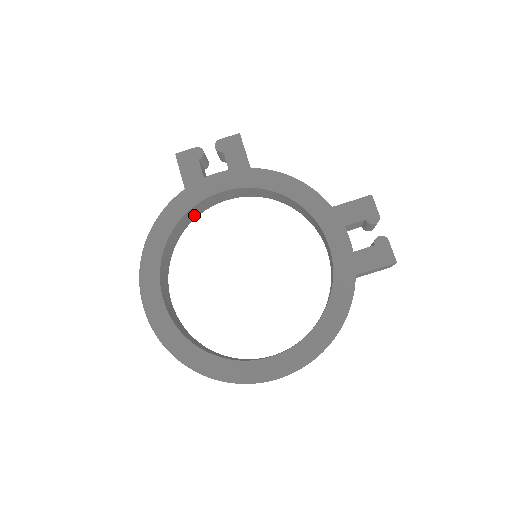
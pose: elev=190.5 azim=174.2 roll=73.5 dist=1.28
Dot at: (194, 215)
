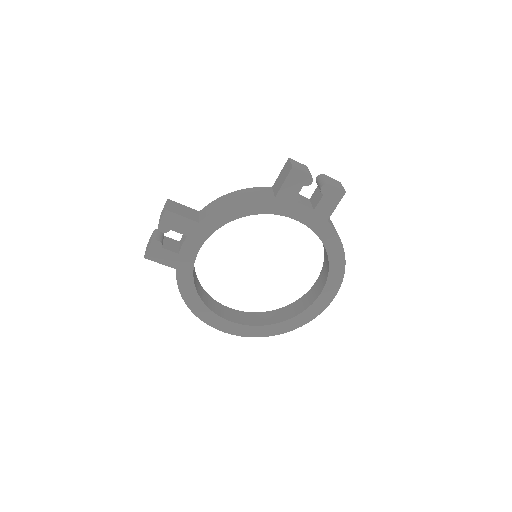
Dot at: occluded
